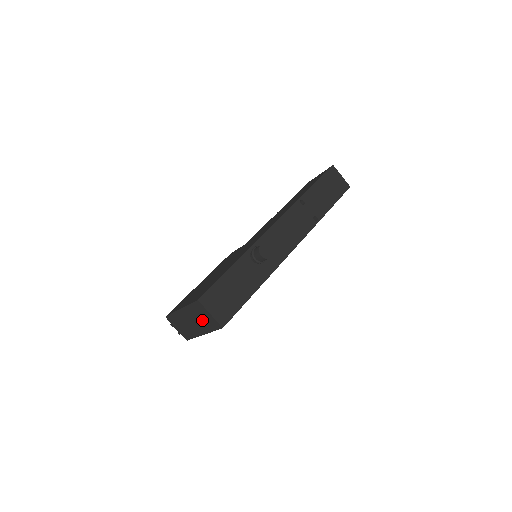
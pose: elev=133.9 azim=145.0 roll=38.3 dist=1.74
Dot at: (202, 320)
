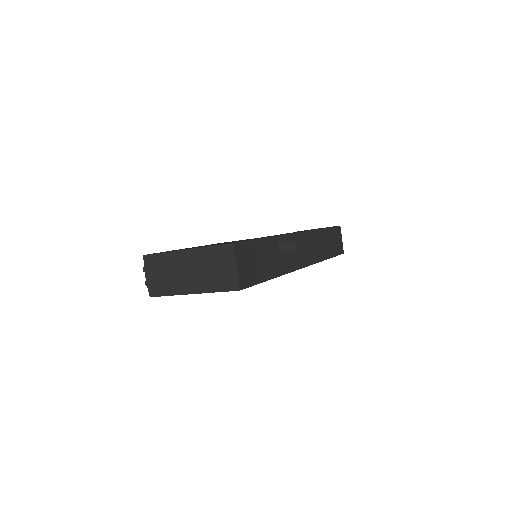
Dot at: (212, 272)
